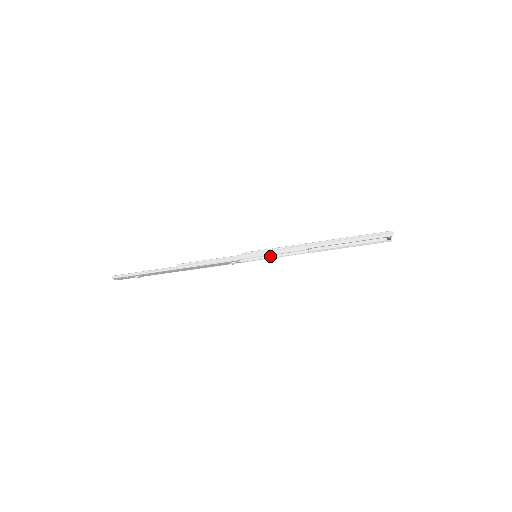
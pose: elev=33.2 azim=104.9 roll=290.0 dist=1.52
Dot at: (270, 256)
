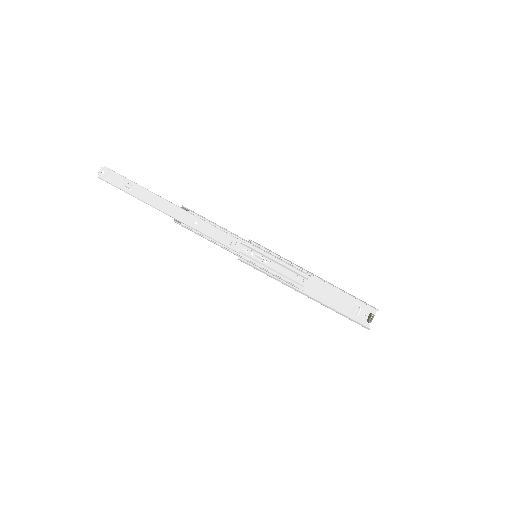
Dot at: (264, 269)
